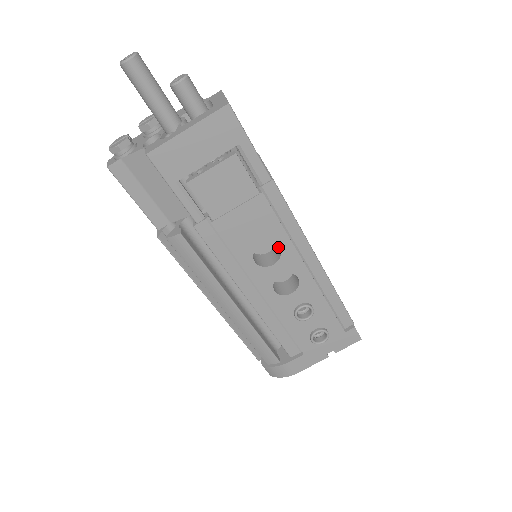
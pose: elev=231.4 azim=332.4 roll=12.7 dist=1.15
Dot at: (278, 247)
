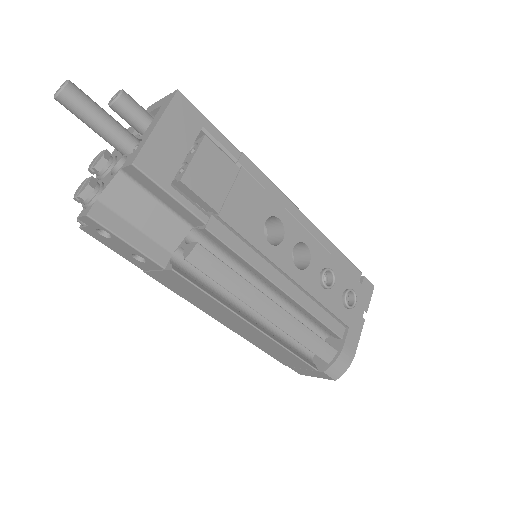
Dot at: (274, 224)
